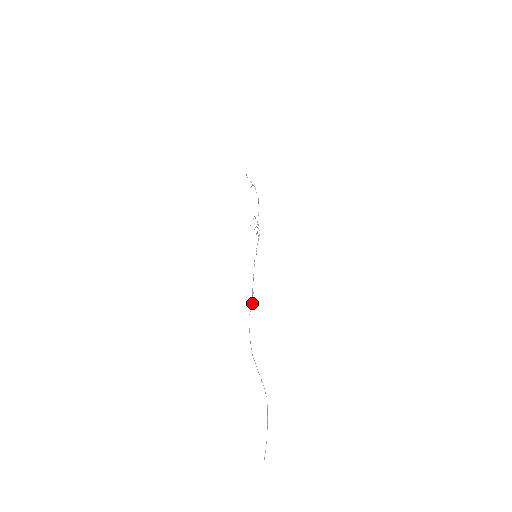
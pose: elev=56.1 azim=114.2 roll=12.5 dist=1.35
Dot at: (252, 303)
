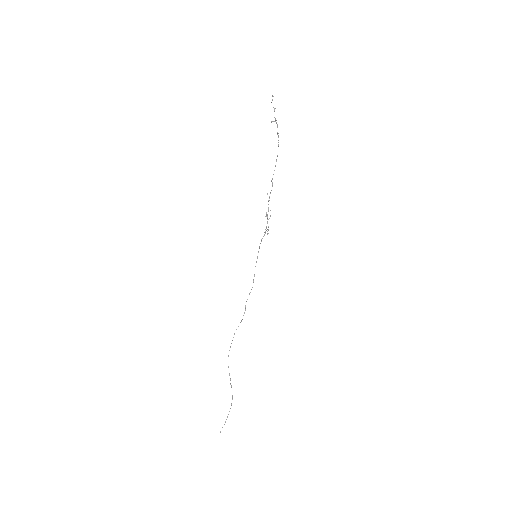
Dot at: occluded
